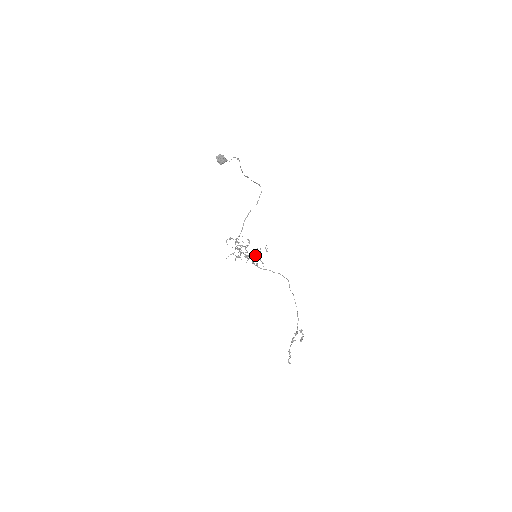
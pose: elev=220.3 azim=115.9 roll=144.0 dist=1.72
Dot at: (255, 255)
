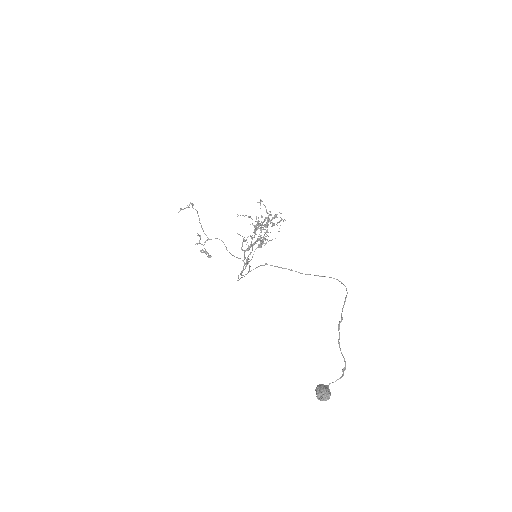
Dot at: occluded
